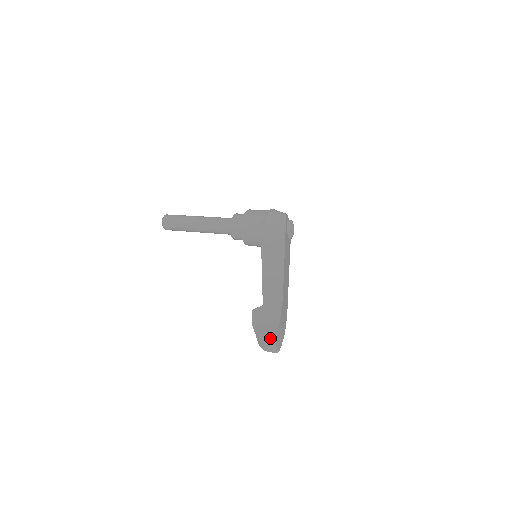
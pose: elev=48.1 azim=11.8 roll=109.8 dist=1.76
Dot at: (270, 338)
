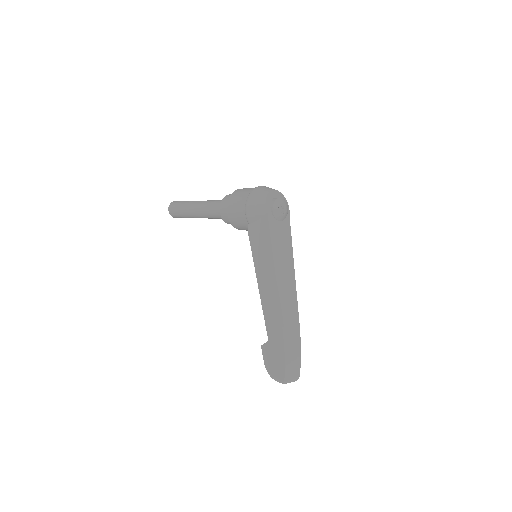
Dot at: (281, 382)
